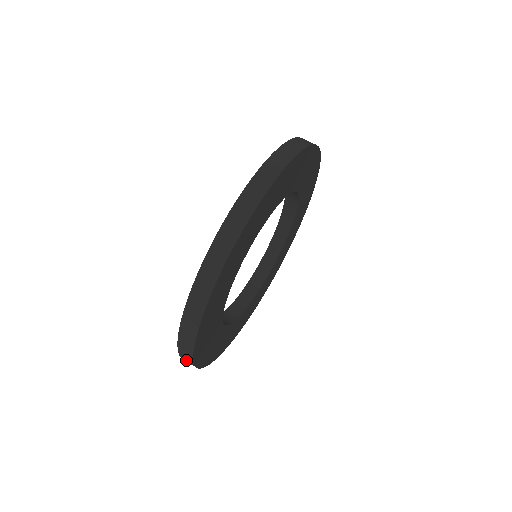
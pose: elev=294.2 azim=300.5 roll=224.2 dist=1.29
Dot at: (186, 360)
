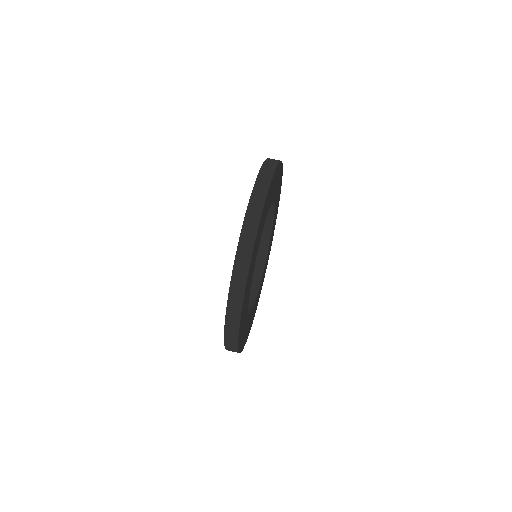
Dot at: occluded
